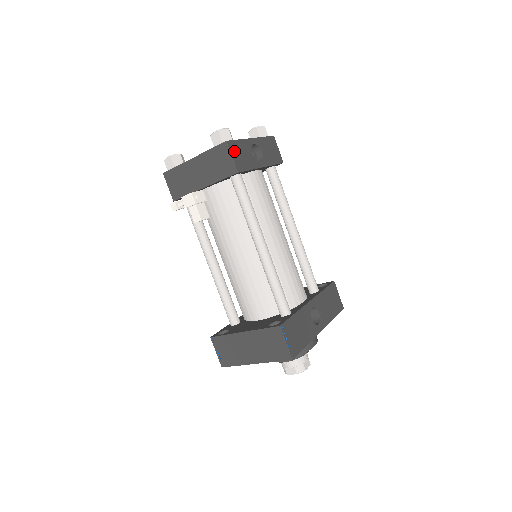
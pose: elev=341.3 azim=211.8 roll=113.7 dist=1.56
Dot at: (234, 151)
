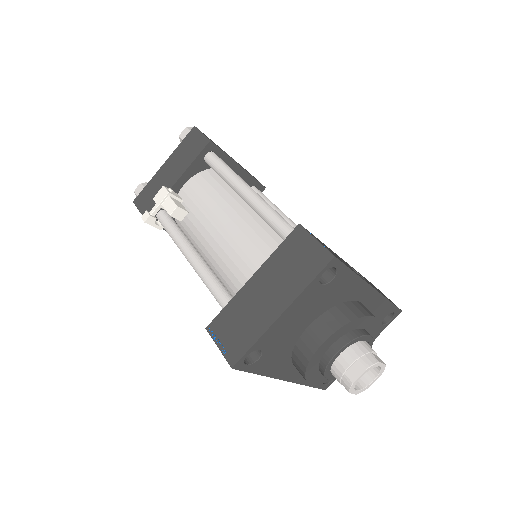
Dot at: occluded
